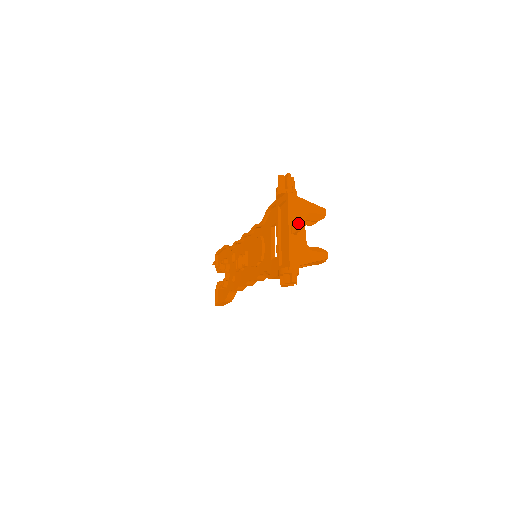
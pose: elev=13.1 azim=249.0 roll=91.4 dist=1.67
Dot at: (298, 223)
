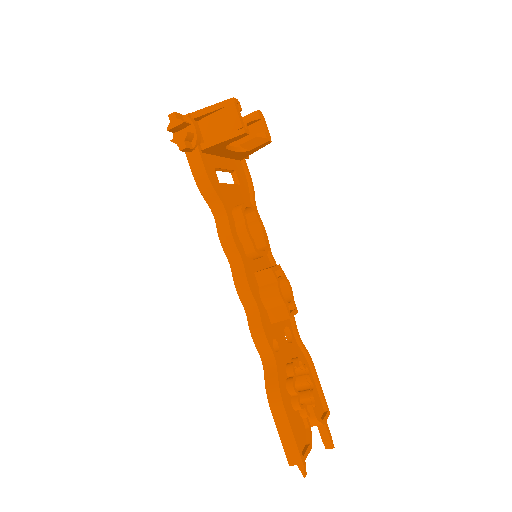
Dot at: occluded
